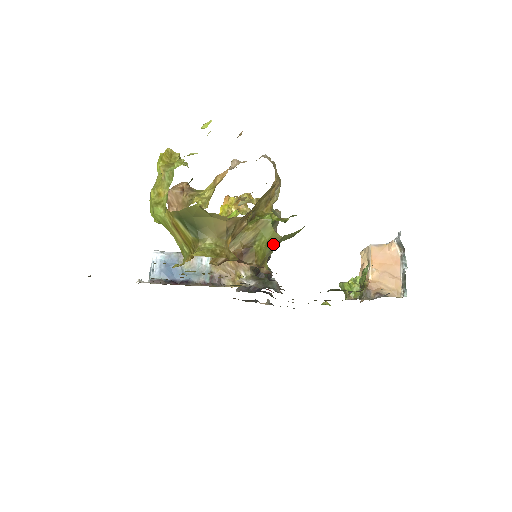
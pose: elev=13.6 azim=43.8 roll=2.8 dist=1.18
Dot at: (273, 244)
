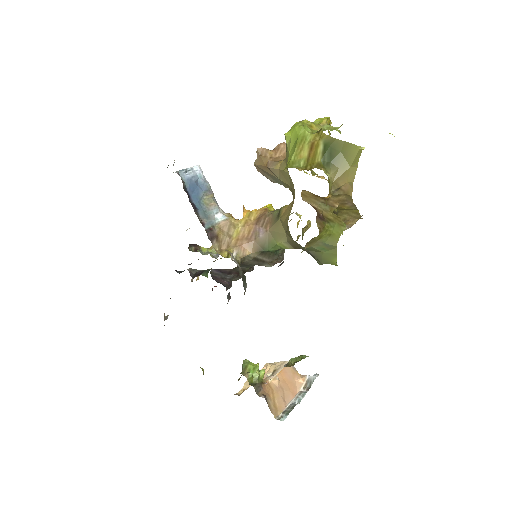
Dot at: (328, 242)
